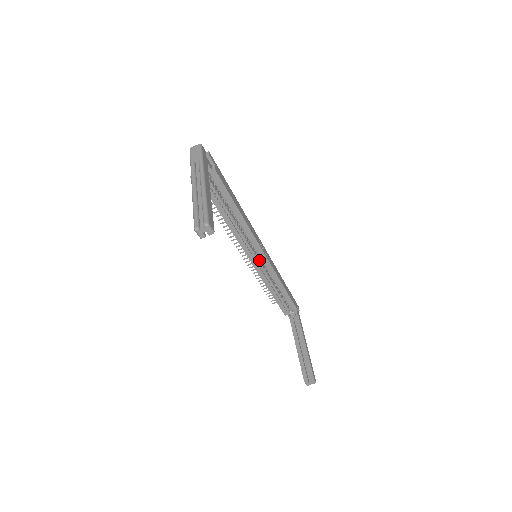
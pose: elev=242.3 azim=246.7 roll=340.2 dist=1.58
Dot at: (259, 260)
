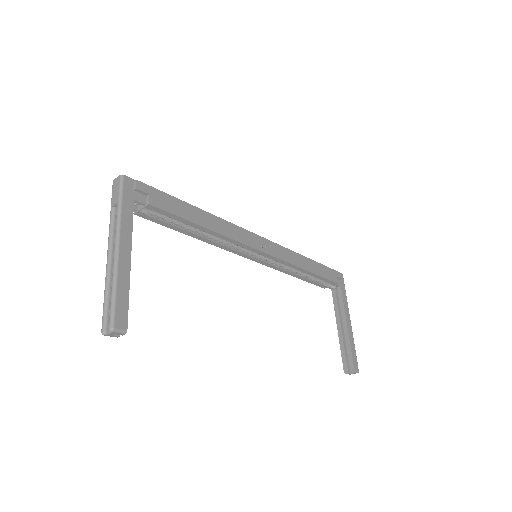
Dot at: occluded
